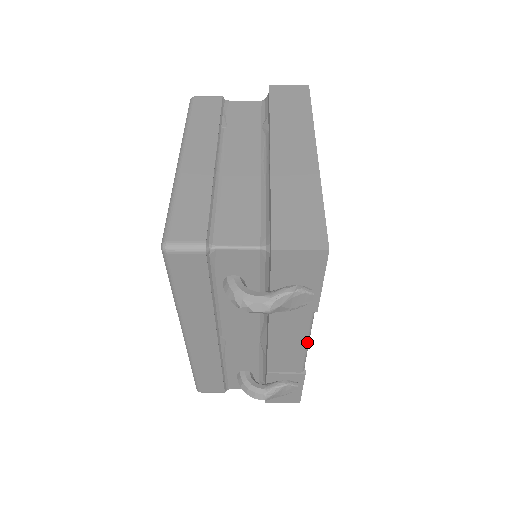
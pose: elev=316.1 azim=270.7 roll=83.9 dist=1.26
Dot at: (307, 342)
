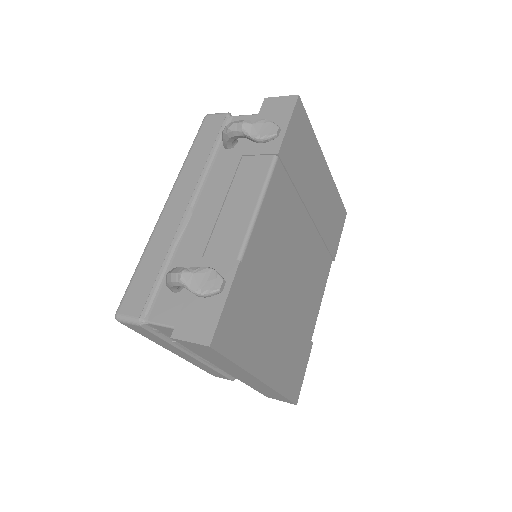
Dot at: (258, 202)
